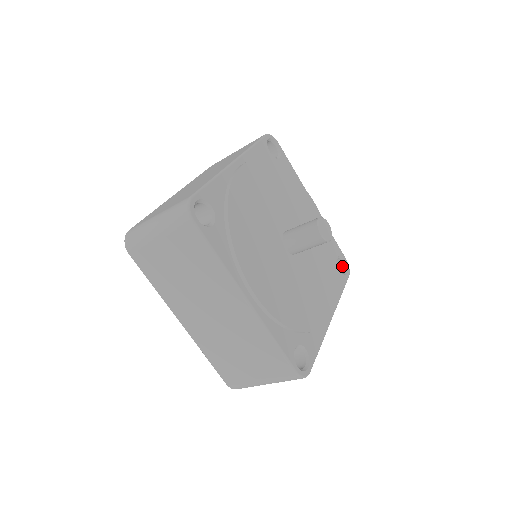
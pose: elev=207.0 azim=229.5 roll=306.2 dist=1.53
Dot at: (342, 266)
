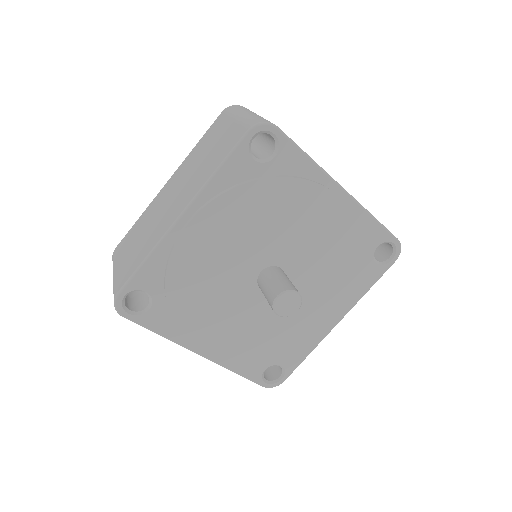
Dot at: (391, 247)
